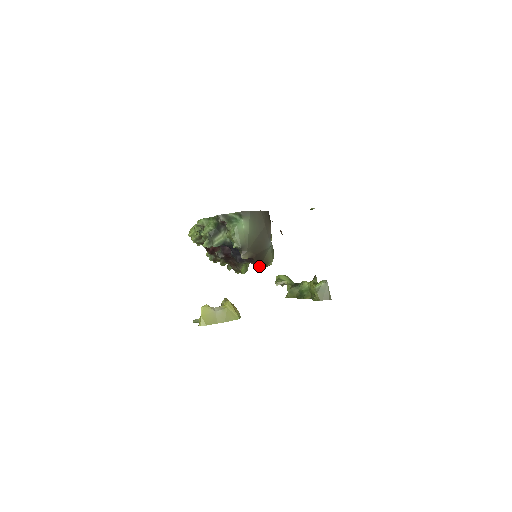
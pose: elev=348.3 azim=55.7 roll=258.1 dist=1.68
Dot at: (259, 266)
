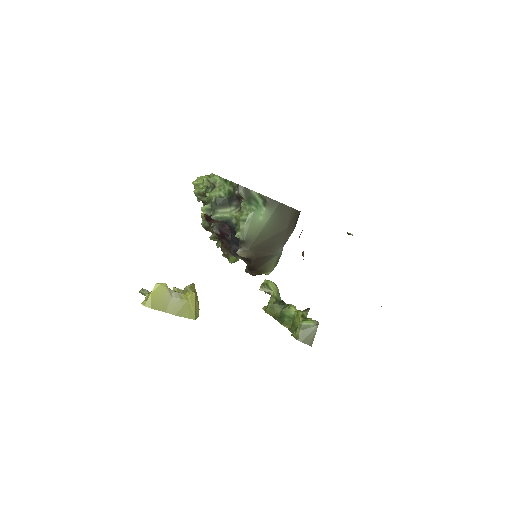
Dot at: (253, 269)
